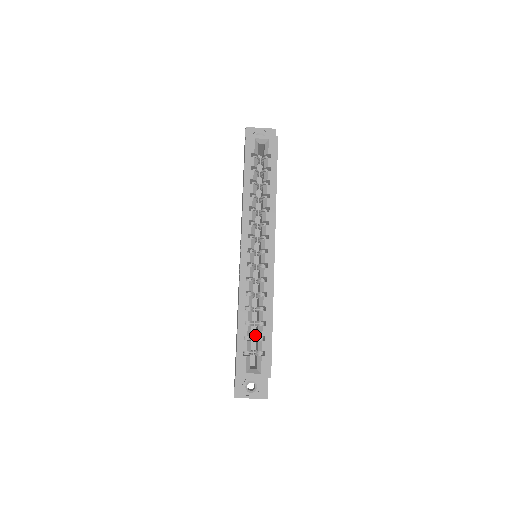
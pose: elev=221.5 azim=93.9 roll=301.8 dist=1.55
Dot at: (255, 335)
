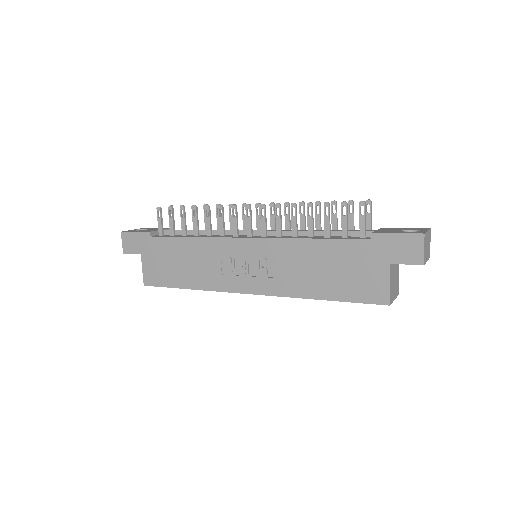
Dot at: occluded
